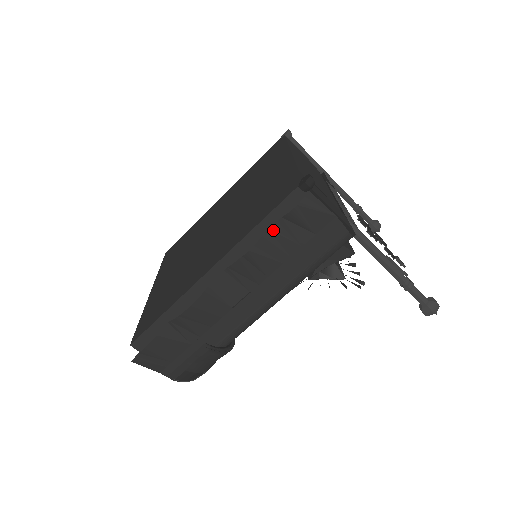
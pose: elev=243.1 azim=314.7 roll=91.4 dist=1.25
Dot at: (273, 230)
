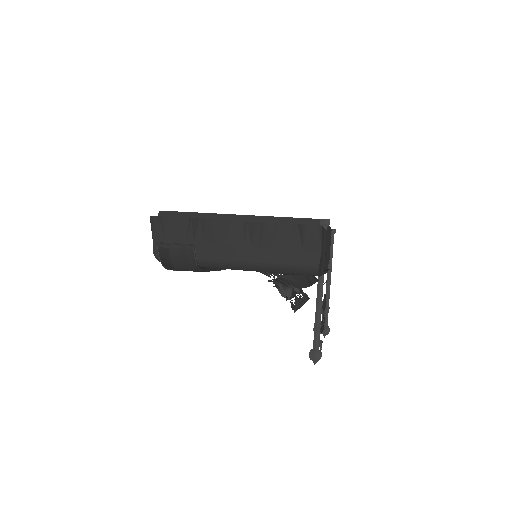
Dot at: (288, 226)
